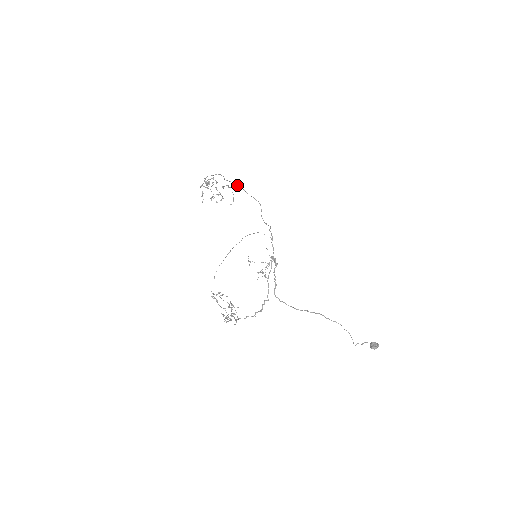
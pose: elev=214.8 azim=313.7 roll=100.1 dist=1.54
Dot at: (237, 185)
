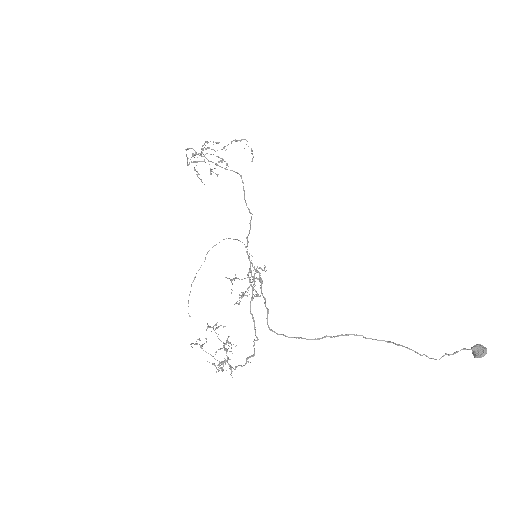
Dot at: (207, 159)
